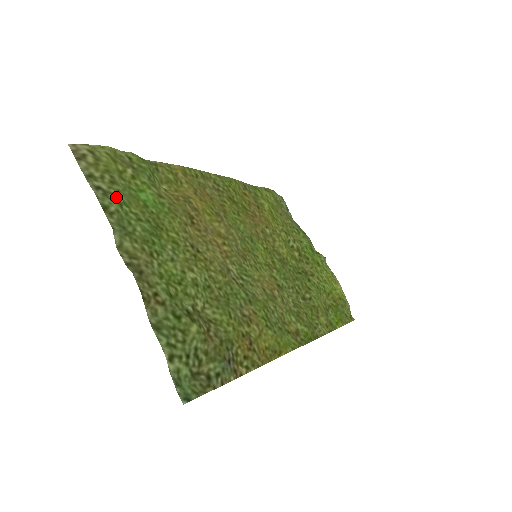
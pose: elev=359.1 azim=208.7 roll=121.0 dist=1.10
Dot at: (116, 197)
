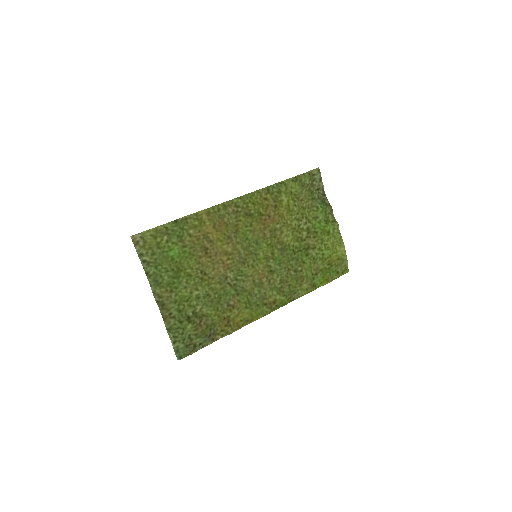
Dot at: (154, 264)
